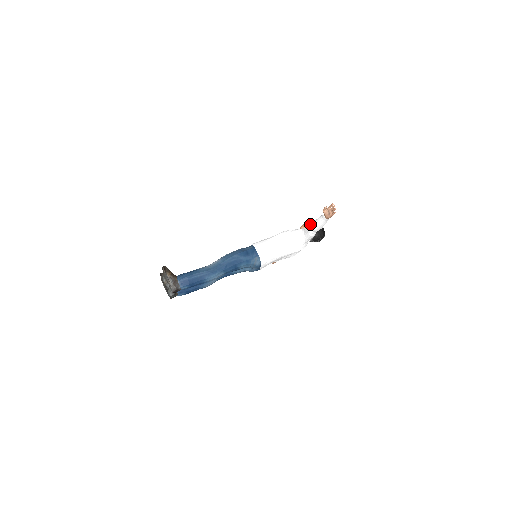
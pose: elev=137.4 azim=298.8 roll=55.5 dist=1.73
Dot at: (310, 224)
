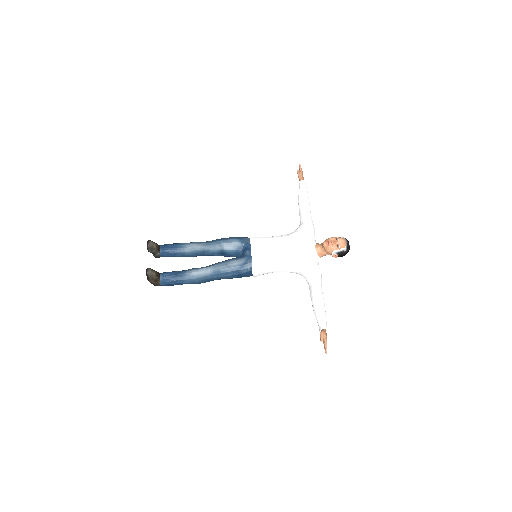
Dot at: (313, 301)
